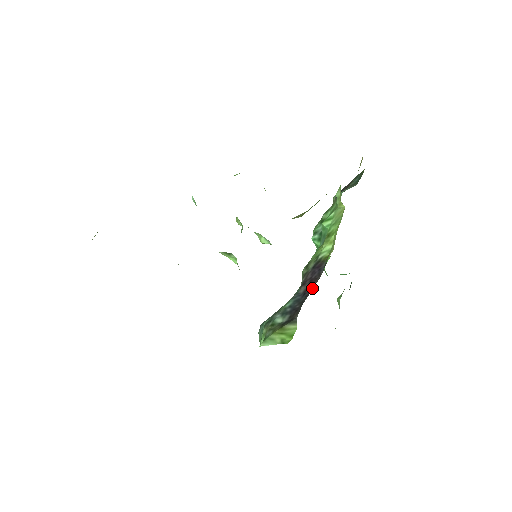
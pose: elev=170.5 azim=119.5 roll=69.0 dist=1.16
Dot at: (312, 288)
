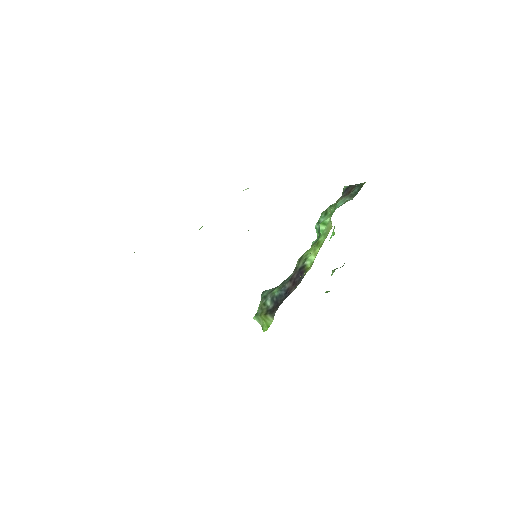
Dot at: (290, 293)
